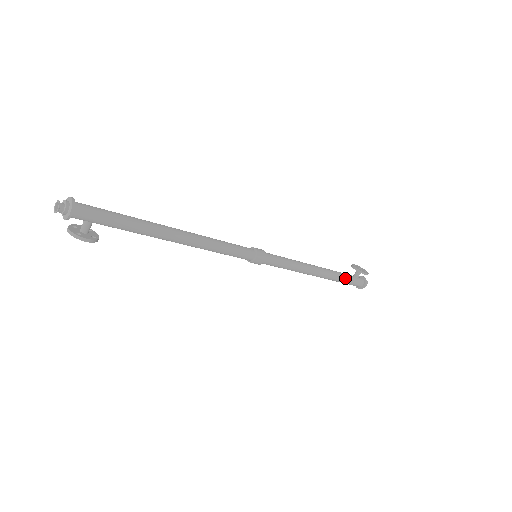
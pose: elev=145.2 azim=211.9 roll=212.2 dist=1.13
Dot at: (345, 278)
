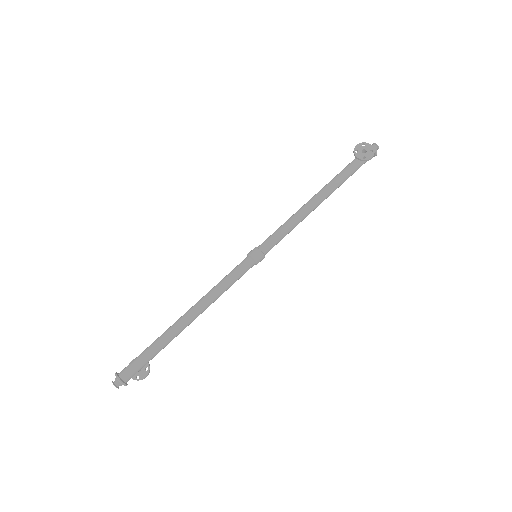
Dot at: (350, 175)
